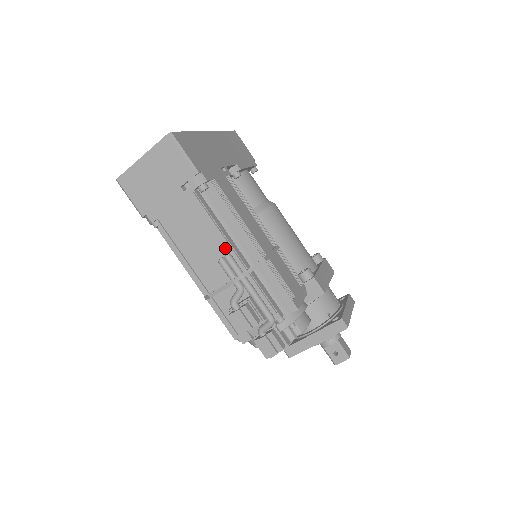
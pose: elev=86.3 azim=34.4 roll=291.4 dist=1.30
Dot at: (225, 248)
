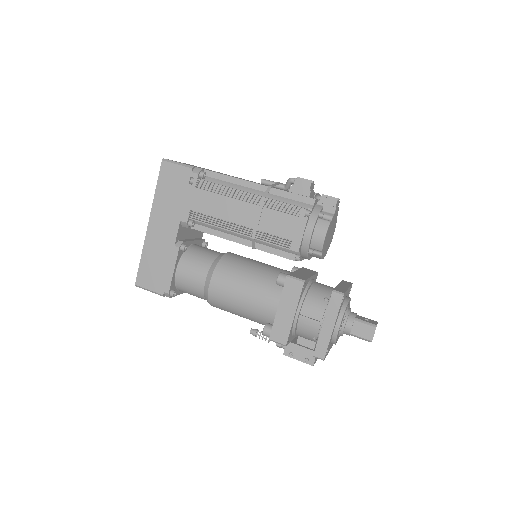
Dot at: occluded
